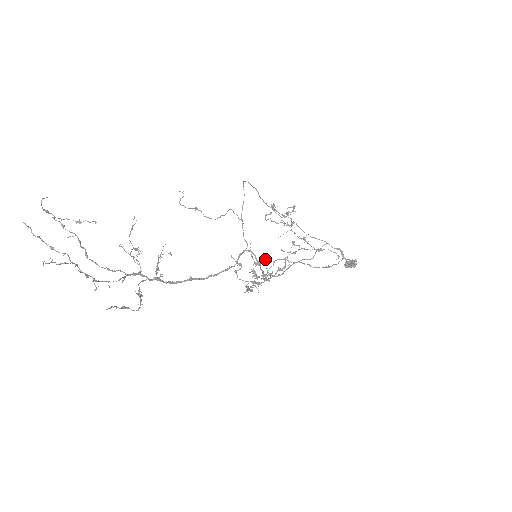
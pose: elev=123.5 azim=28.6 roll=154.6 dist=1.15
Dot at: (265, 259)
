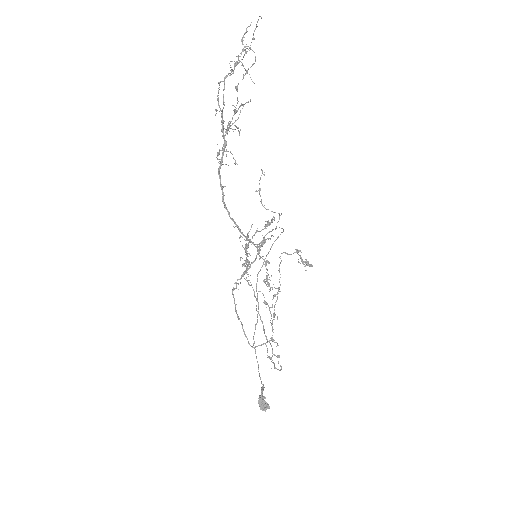
Dot at: (248, 276)
